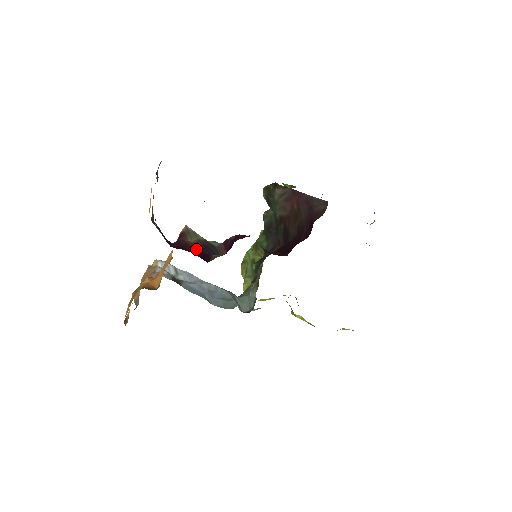
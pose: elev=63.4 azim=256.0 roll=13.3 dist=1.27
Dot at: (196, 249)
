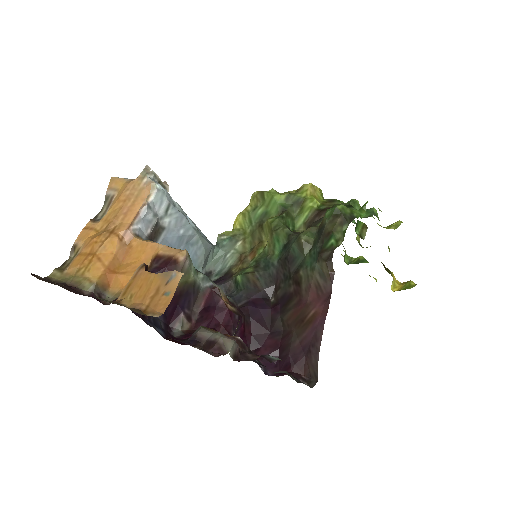
Dot at: occluded
